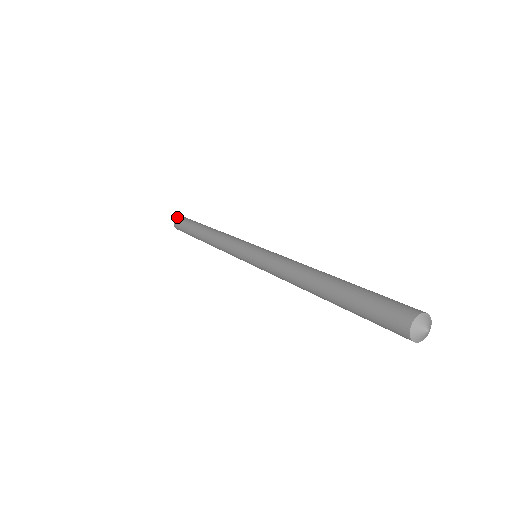
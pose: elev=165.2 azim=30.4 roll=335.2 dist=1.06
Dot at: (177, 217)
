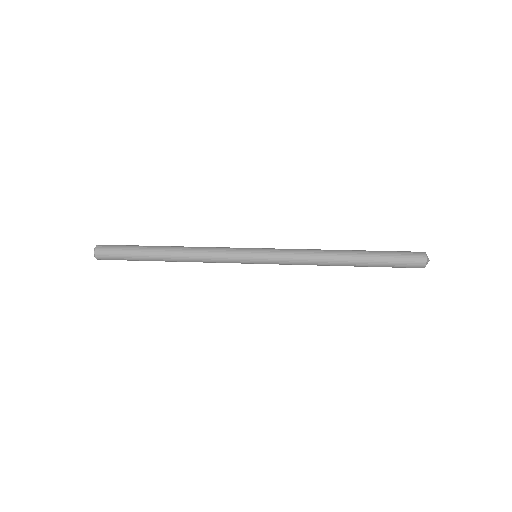
Dot at: (95, 249)
